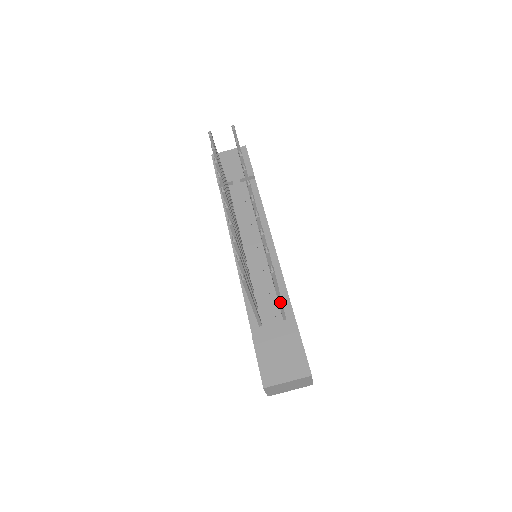
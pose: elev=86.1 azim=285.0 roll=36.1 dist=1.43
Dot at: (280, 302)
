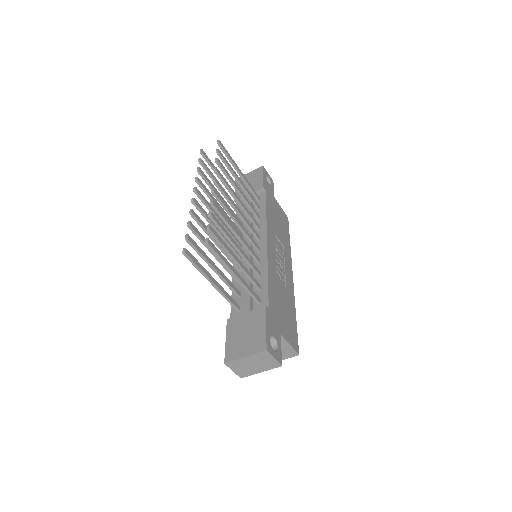
Dot at: (239, 281)
